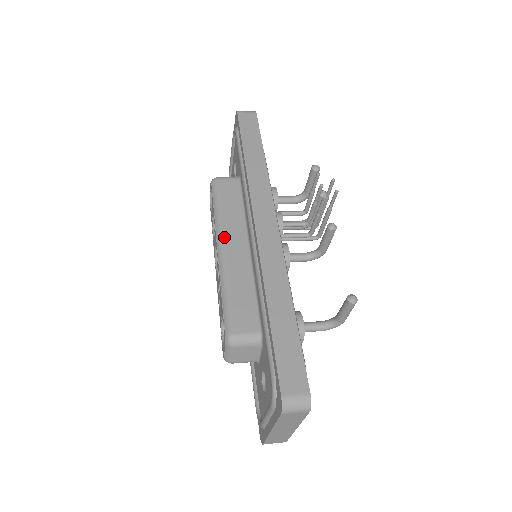
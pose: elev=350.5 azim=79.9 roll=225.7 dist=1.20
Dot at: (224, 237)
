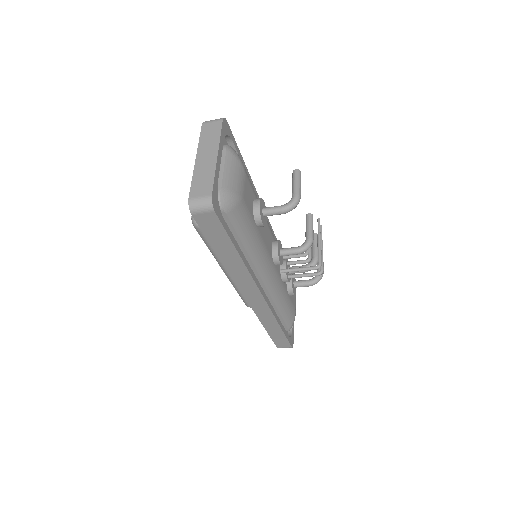
Dot at: occluded
